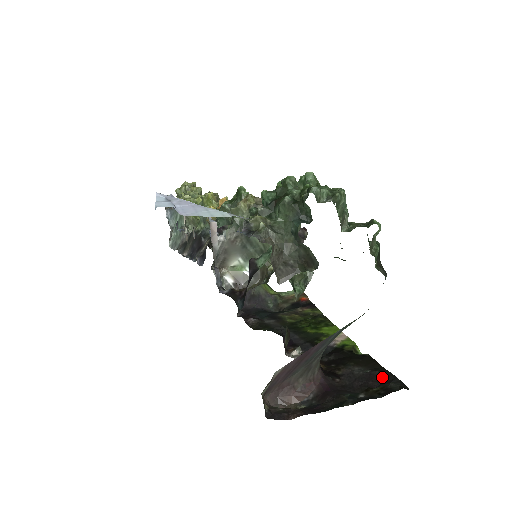
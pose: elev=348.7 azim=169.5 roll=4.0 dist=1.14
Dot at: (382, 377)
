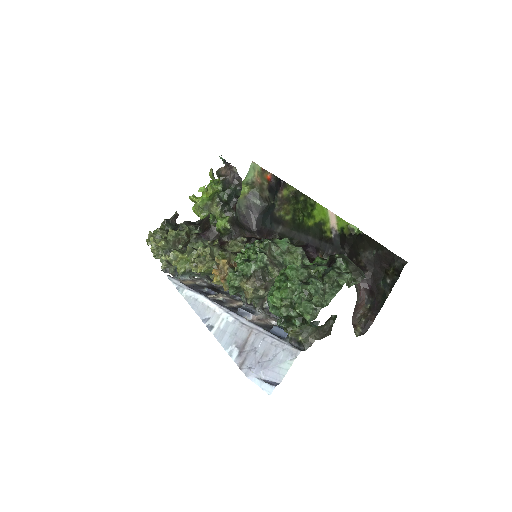
Dot at: (386, 256)
